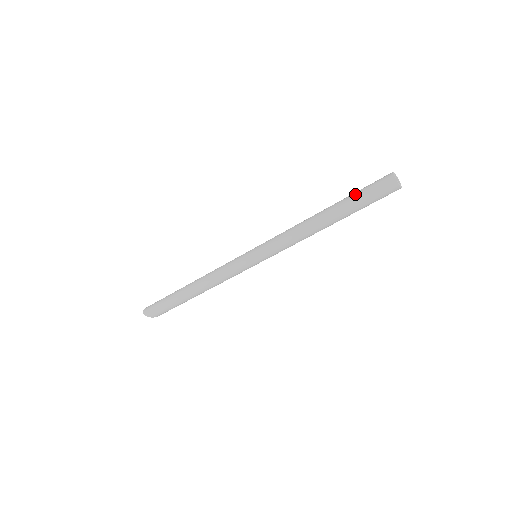
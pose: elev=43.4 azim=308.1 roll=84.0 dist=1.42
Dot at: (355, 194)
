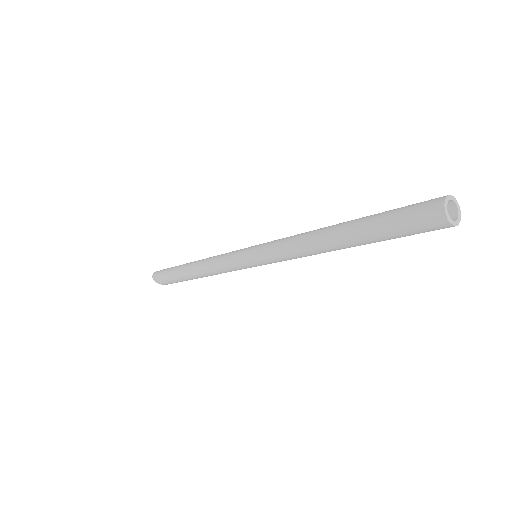
Dot at: (383, 212)
